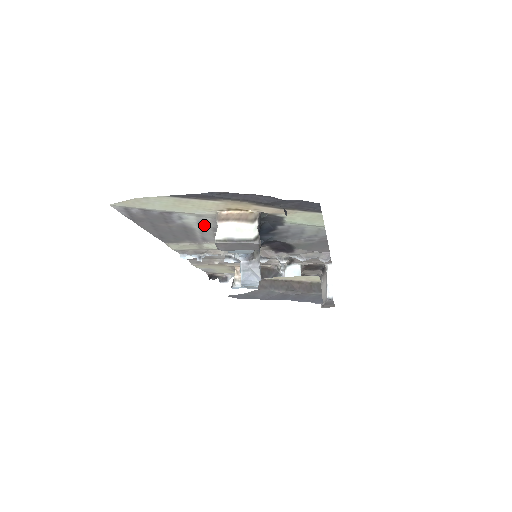
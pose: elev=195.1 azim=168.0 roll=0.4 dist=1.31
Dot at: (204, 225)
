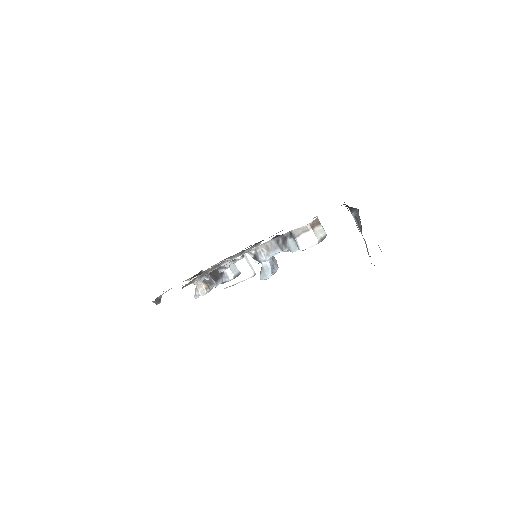
Dot at: occluded
